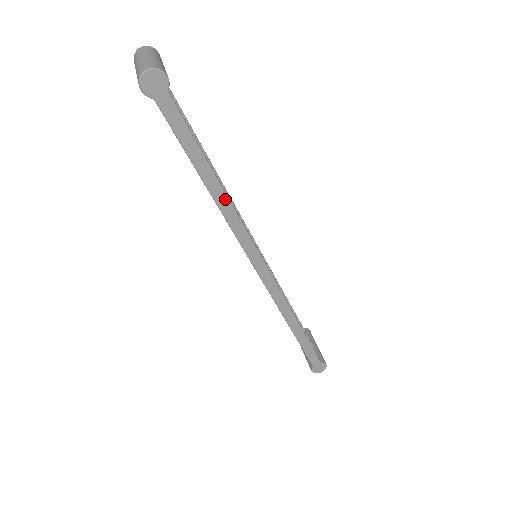
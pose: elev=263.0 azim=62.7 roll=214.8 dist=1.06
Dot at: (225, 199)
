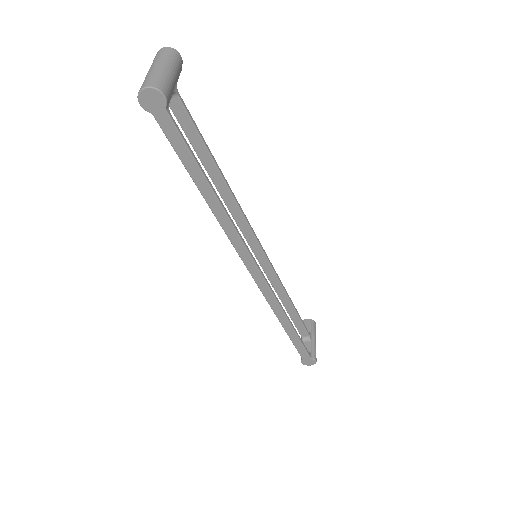
Dot at: (220, 208)
